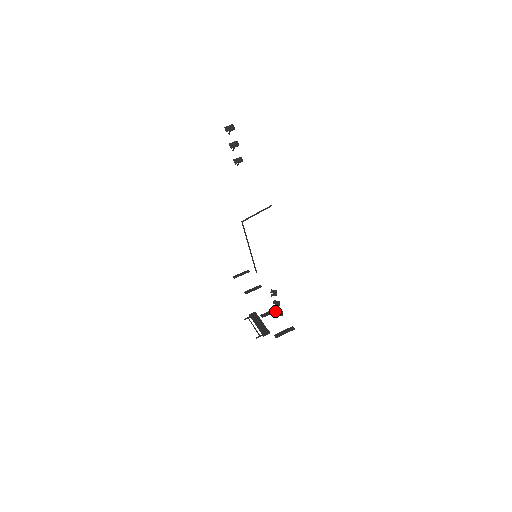
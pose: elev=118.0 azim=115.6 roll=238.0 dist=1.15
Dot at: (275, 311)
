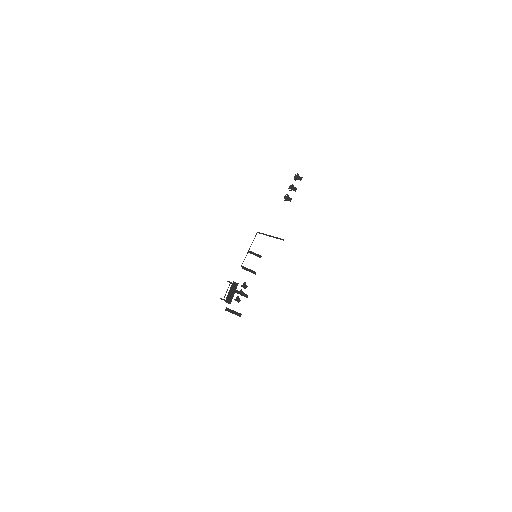
Dot at: (244, 295)
